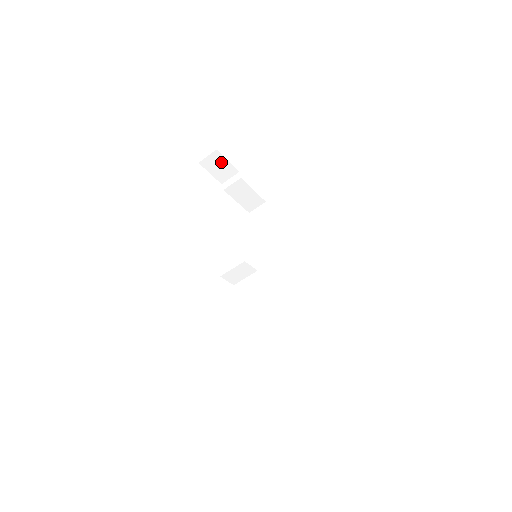
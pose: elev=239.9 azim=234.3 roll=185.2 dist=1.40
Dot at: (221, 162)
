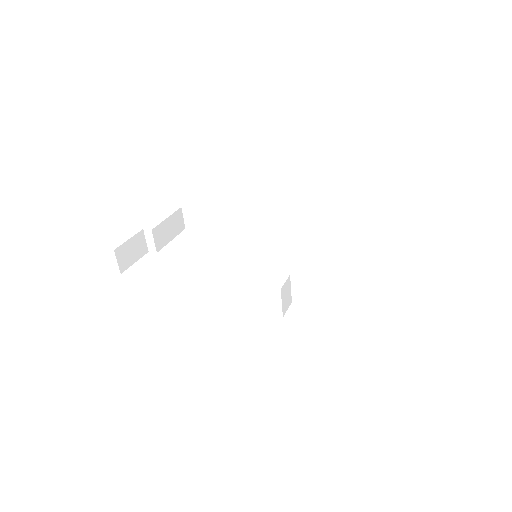
Dot at: (127, 248)
